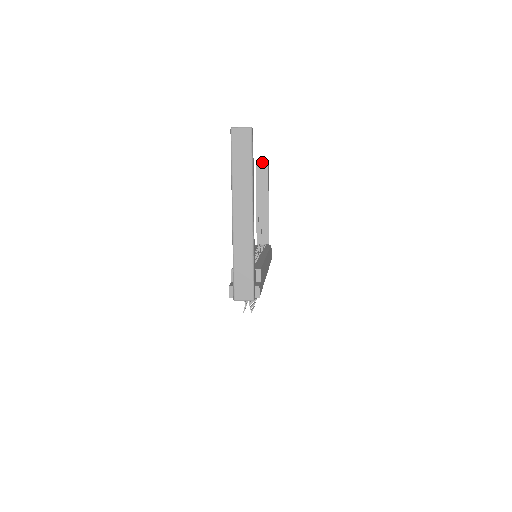
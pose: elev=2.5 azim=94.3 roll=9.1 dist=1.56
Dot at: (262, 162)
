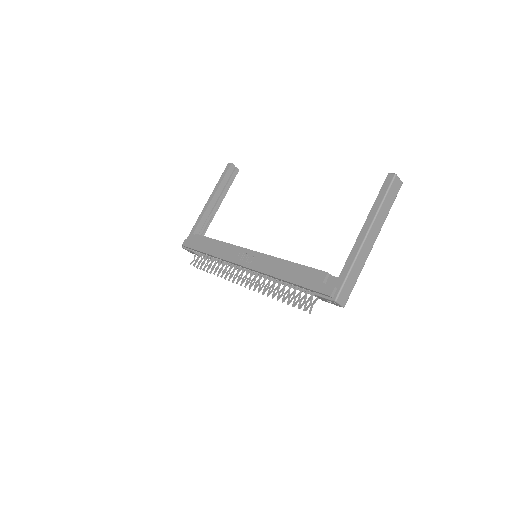
Dot at: (234, 167)
